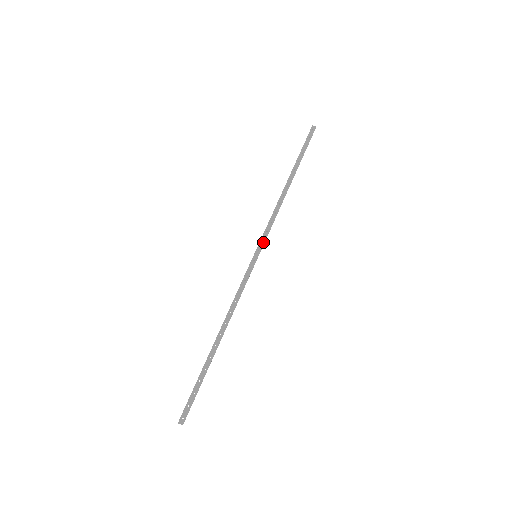
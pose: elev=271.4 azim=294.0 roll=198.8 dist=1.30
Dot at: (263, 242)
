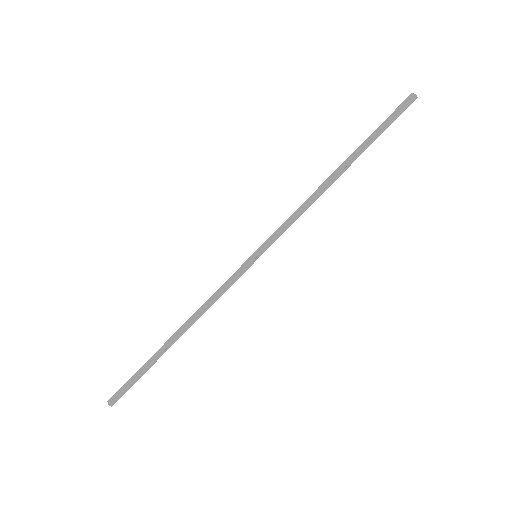
Dot at: (270, 241)
